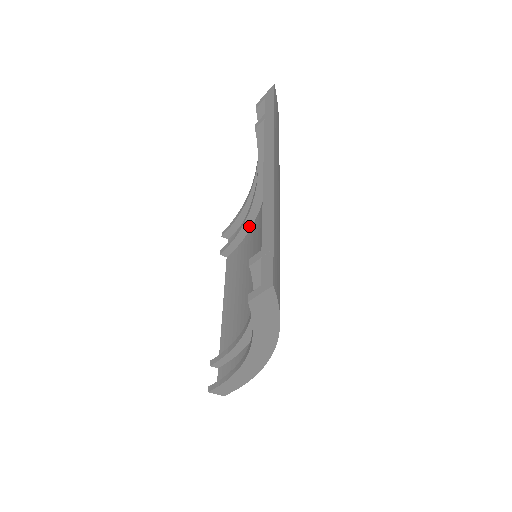
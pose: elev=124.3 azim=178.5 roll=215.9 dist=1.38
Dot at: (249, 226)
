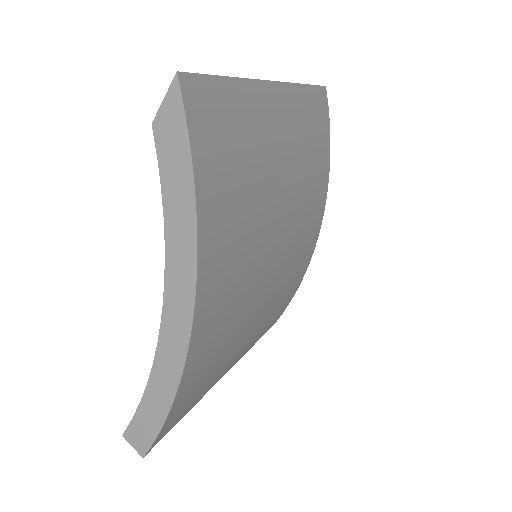
Dot at: occluded
